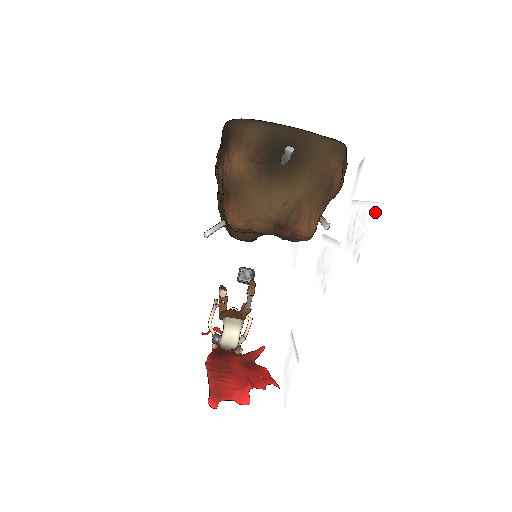
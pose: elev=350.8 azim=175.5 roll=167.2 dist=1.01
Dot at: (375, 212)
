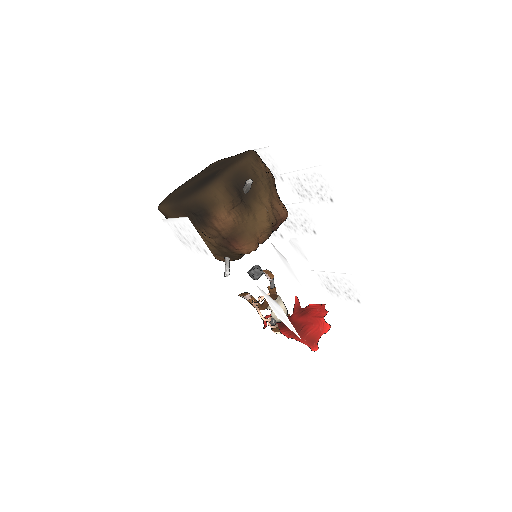
Dot at: (324, 171)
